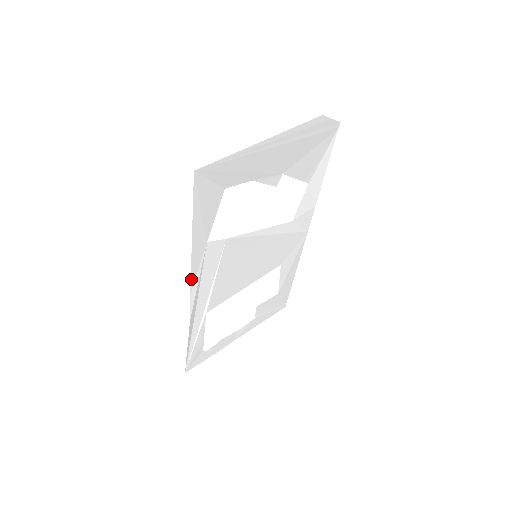
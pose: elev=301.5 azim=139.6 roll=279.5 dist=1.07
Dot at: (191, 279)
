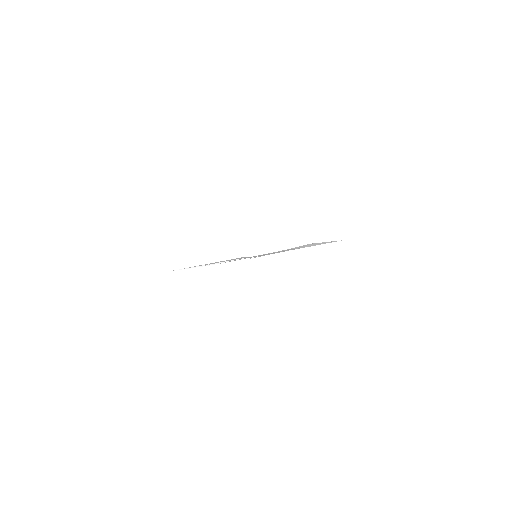
Dot at: occluded
